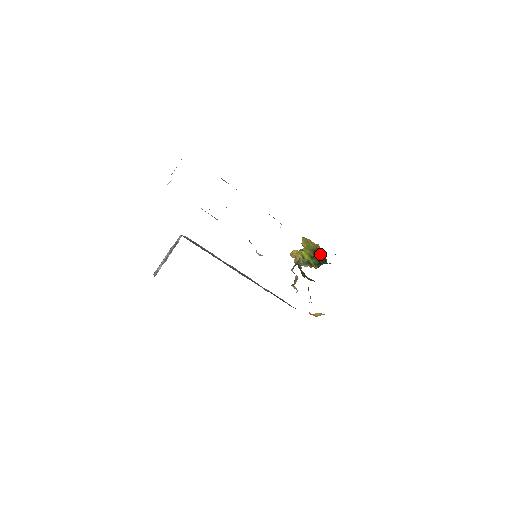
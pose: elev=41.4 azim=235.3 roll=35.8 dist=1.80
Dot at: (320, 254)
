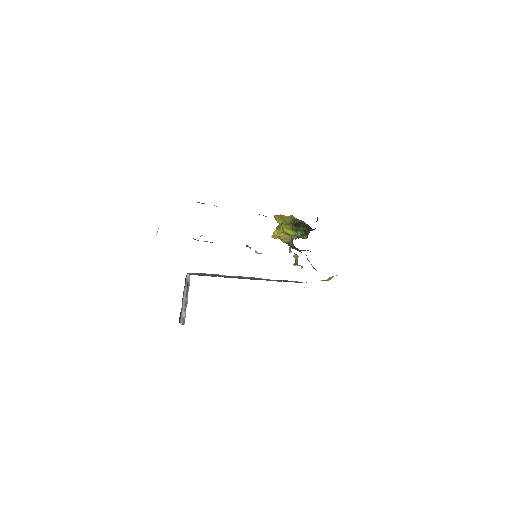
Dot at: (300, 224)
